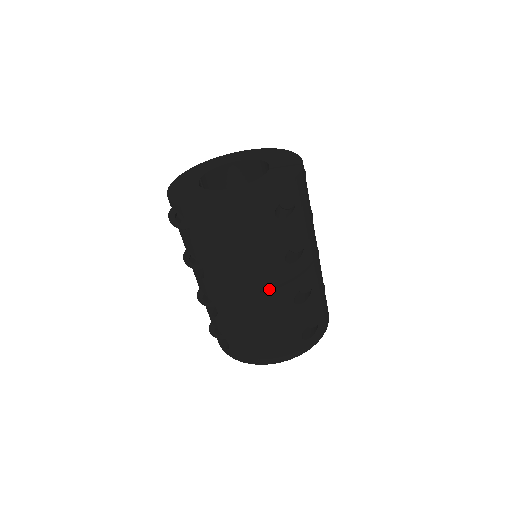
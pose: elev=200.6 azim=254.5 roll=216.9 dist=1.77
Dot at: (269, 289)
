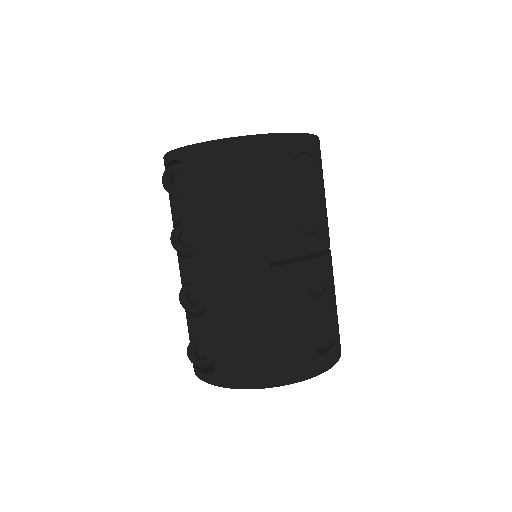
Dot at: (280, 264)
